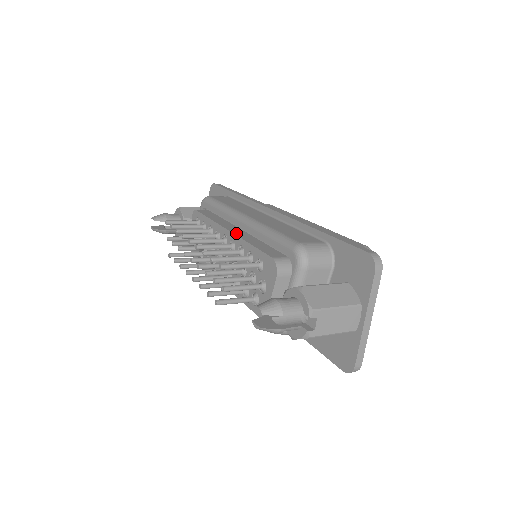
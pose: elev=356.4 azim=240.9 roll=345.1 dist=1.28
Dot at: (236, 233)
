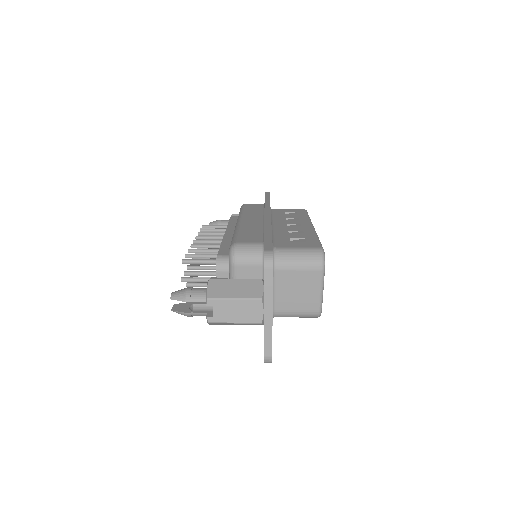
Dot at: (226, 235)
